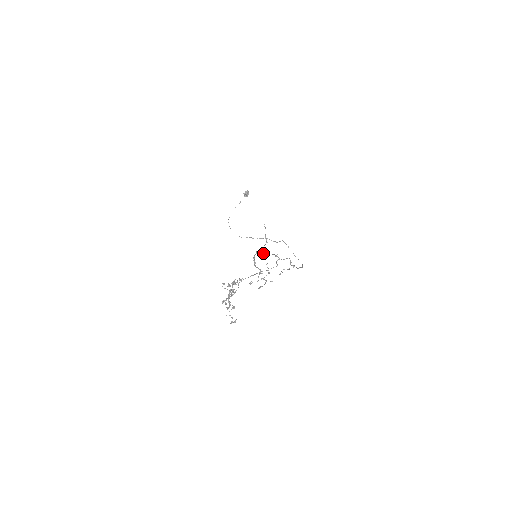
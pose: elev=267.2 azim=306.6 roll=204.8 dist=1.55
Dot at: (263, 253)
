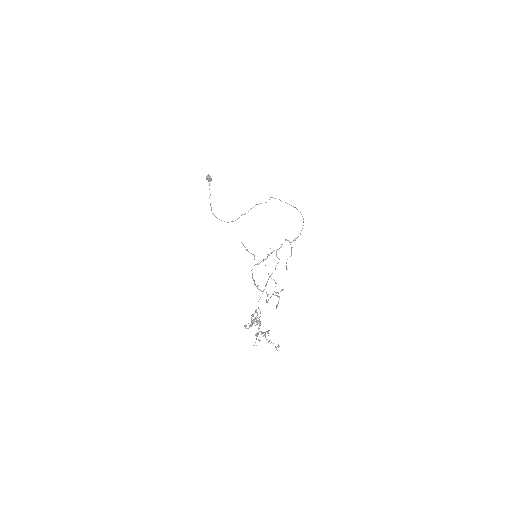
Dot at: (258, 264)
